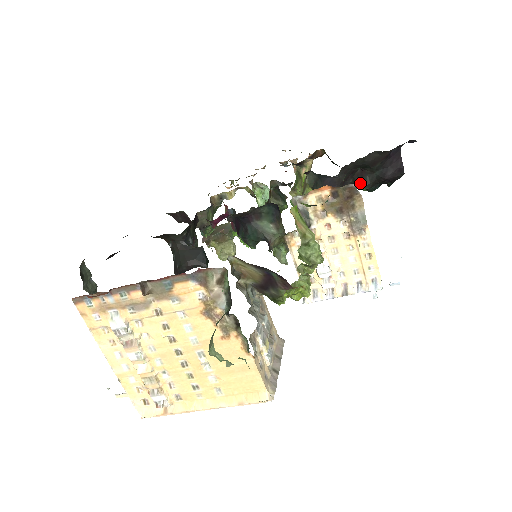
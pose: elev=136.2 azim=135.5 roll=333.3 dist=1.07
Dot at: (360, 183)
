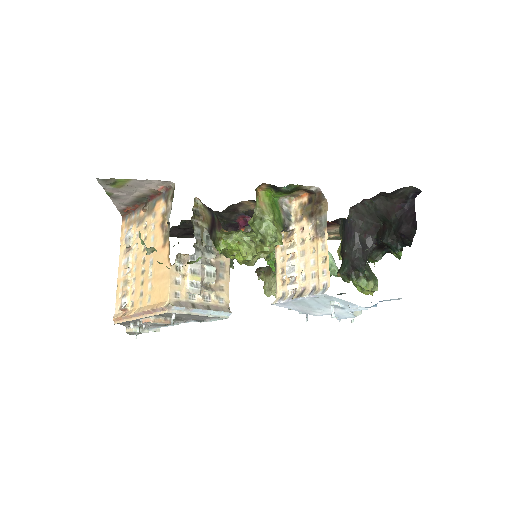
Dot at: (381, 238)
